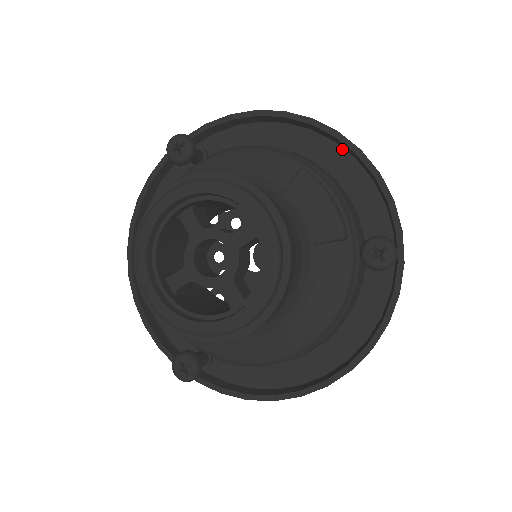
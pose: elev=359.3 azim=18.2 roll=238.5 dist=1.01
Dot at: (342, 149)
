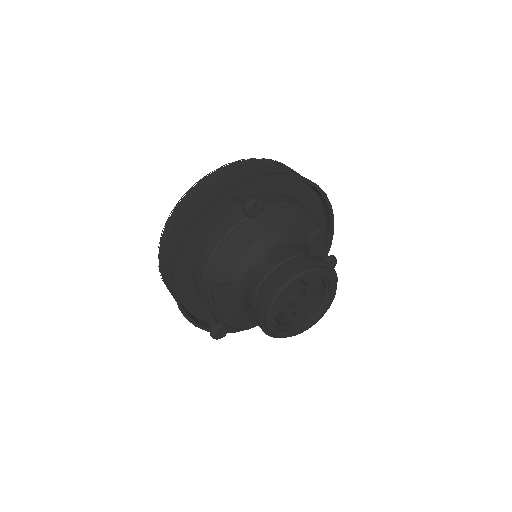
Dot at: (319, 198)
